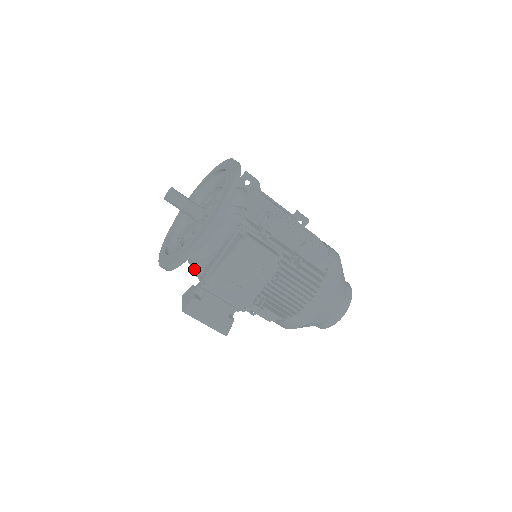
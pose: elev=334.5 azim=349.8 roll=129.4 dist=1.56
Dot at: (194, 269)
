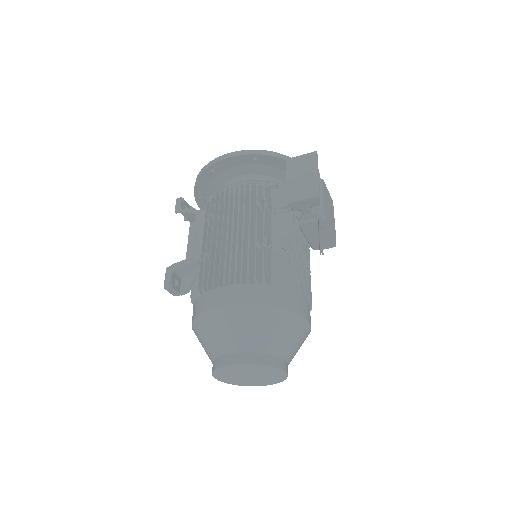
Dot at: (254, 185)
